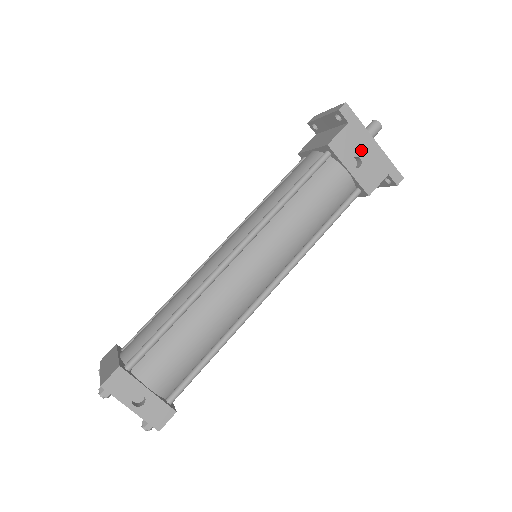
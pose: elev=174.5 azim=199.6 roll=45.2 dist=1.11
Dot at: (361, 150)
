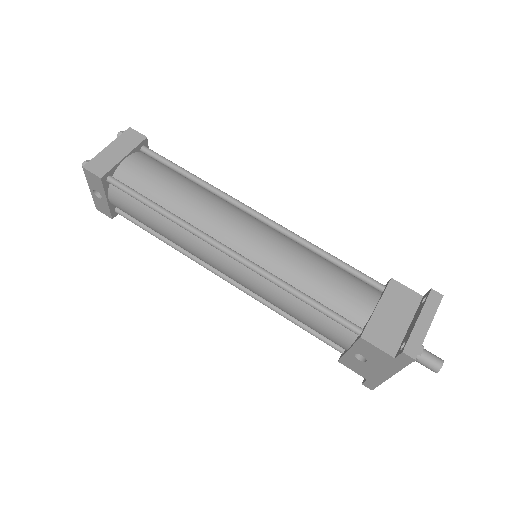
Dot at: (375, 363)
